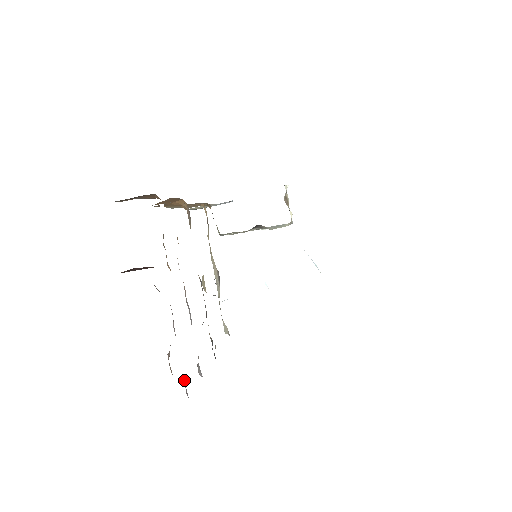
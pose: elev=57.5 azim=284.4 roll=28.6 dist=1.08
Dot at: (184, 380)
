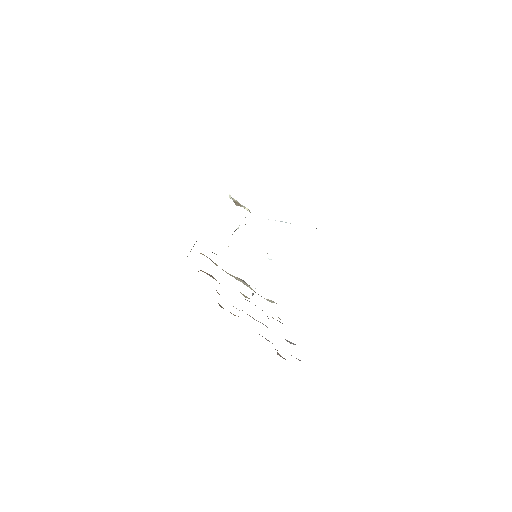
Dot at: occluded
